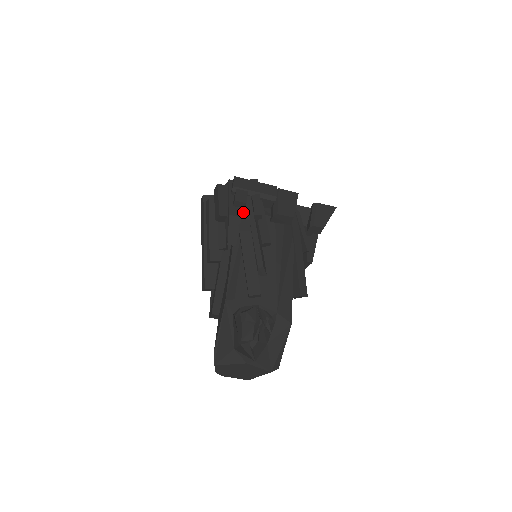
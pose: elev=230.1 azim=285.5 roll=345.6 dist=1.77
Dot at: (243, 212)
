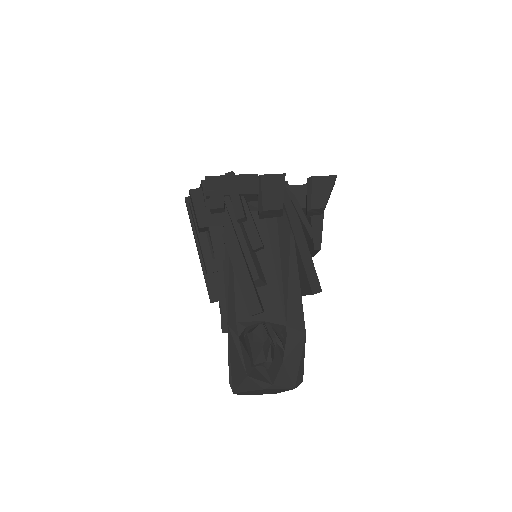
Dot at: (224, 218)
